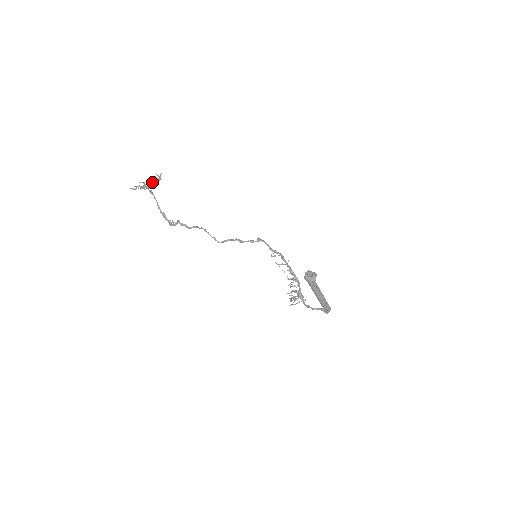
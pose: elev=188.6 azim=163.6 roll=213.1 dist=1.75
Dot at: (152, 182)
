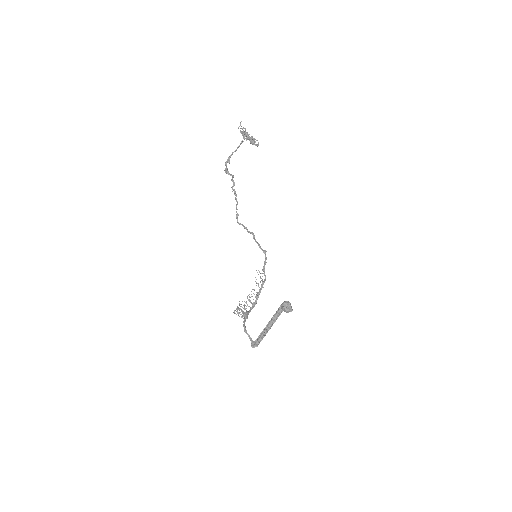
Dot at: (249, 140)
